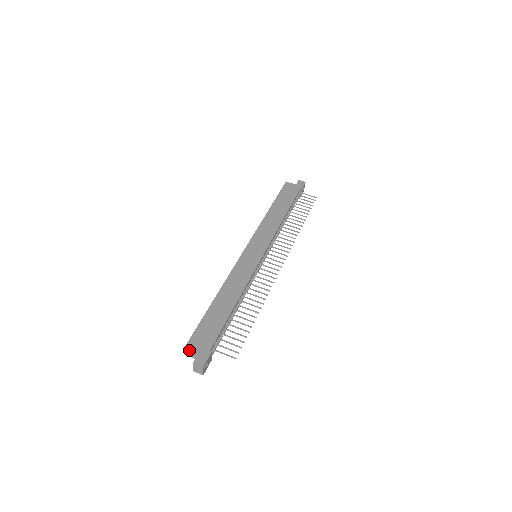
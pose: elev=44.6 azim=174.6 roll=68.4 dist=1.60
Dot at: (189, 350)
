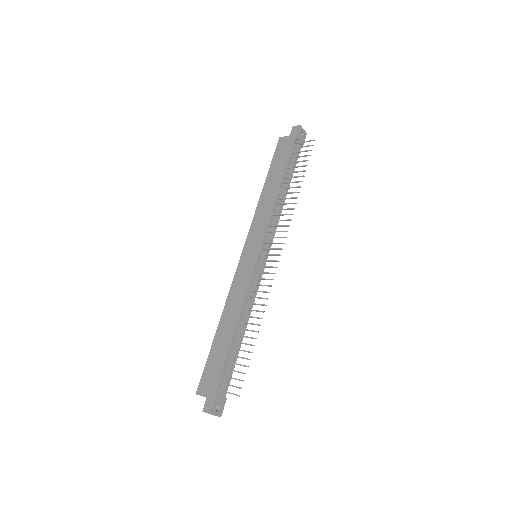
Dot at: occluded
